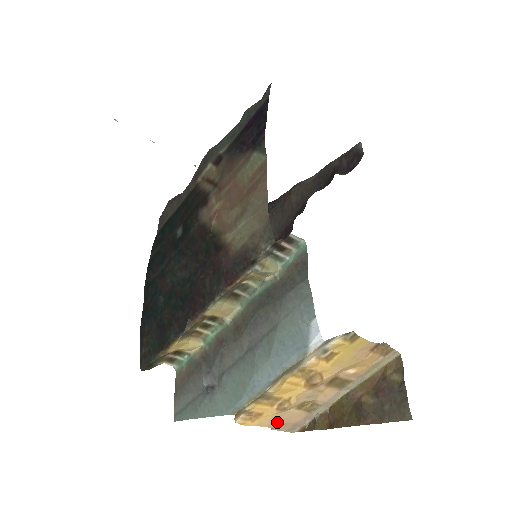
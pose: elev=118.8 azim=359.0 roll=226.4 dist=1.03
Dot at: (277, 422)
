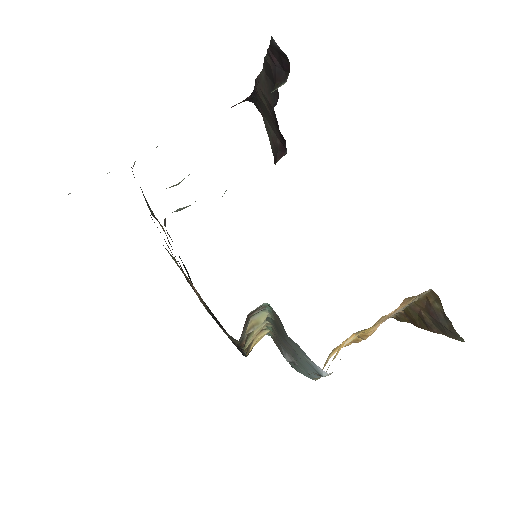
Dot at: occluded
